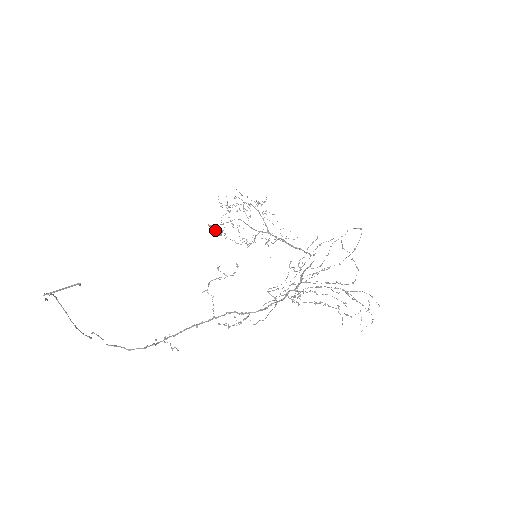
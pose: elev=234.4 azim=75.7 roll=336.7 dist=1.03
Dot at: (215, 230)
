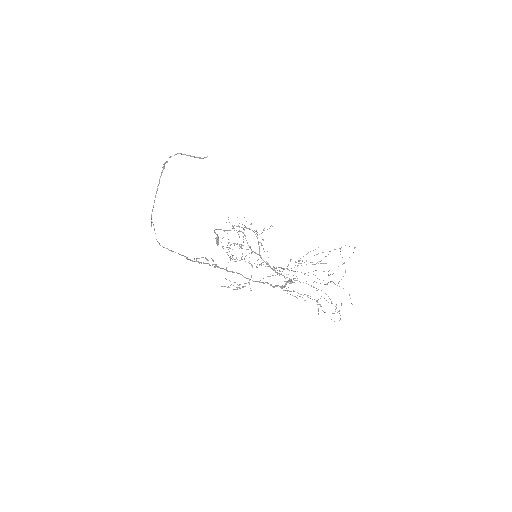
Dot at: (215, 238)
